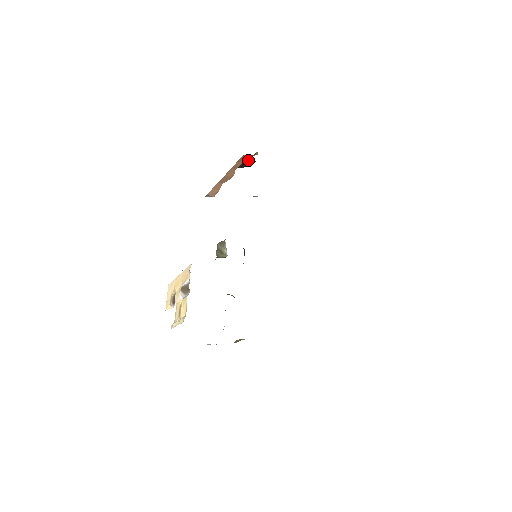
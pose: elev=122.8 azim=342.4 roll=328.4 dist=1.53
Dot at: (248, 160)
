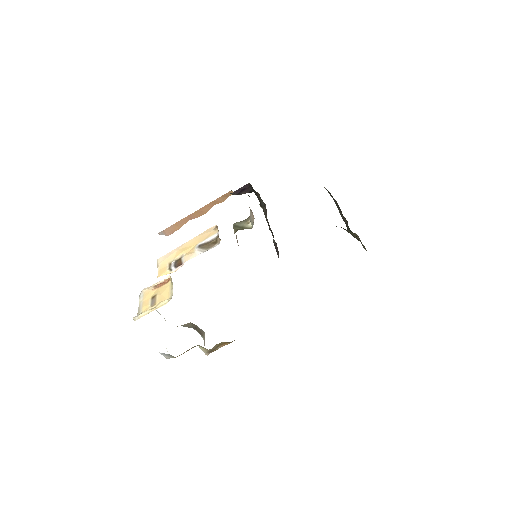
Dot at: (246, 187)
